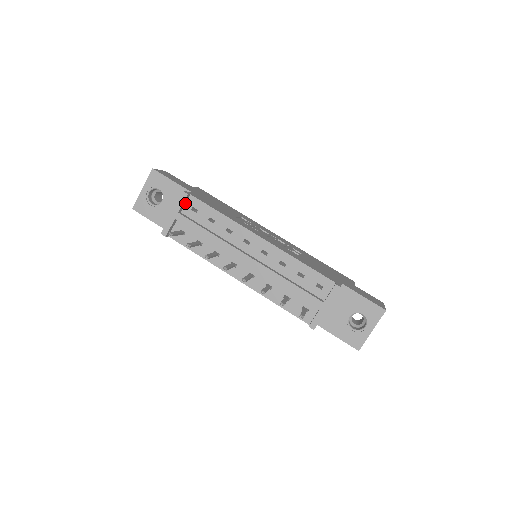
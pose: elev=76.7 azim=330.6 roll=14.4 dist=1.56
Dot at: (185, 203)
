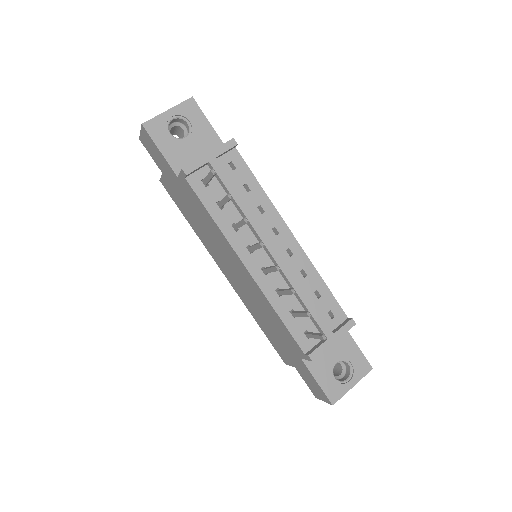
Dot at: (225, 153)
